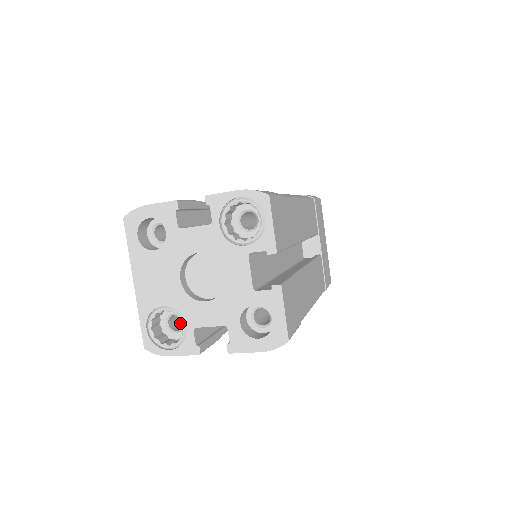
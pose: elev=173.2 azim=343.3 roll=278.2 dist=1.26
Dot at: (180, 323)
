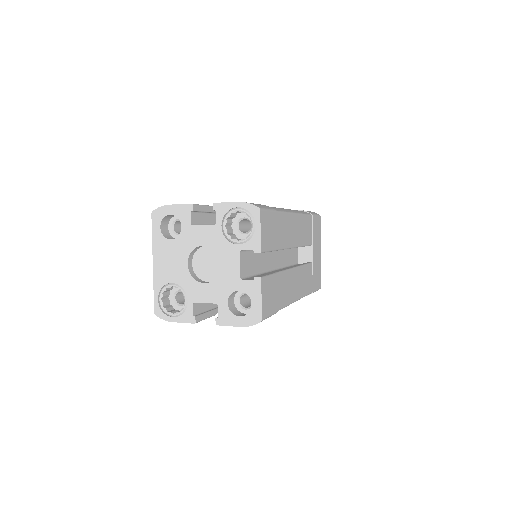
Dot at: occluded
